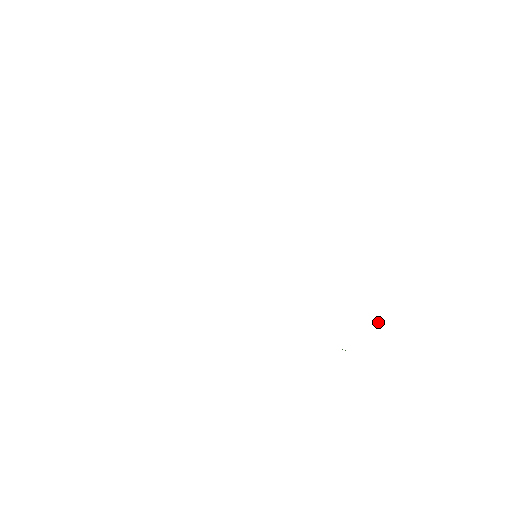
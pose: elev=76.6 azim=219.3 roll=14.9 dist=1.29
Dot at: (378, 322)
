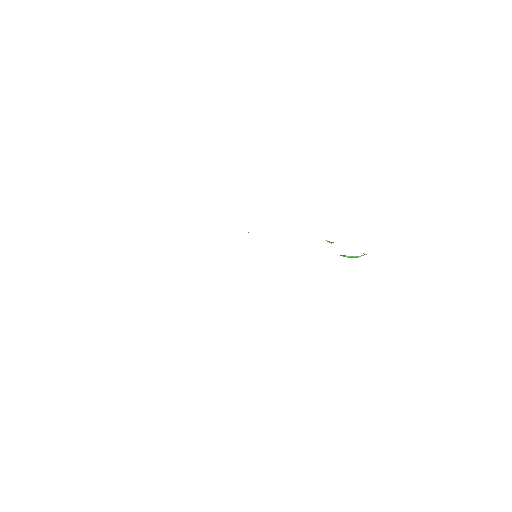
Dot at: occluded
